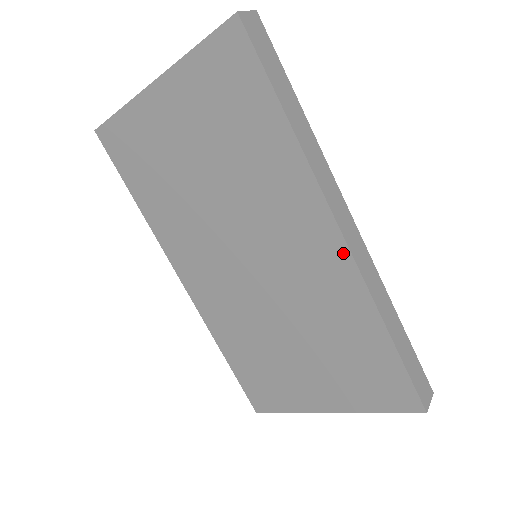
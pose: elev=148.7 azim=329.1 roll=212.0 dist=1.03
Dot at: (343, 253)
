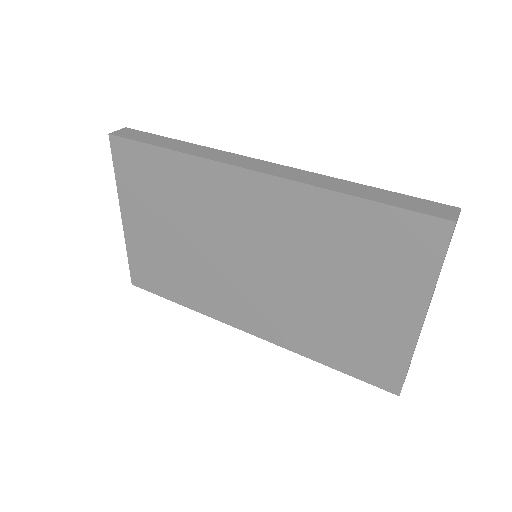
Dot at: (268, 181)
